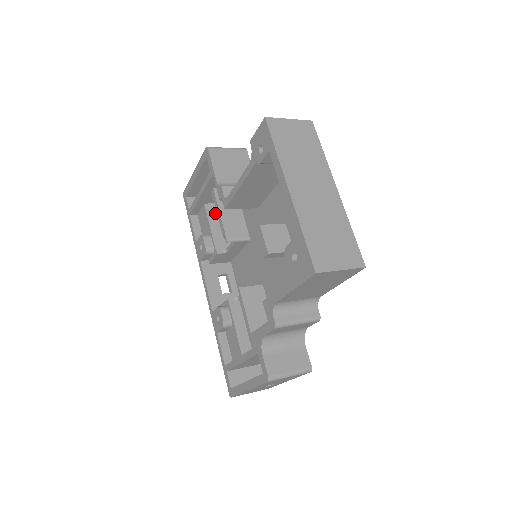
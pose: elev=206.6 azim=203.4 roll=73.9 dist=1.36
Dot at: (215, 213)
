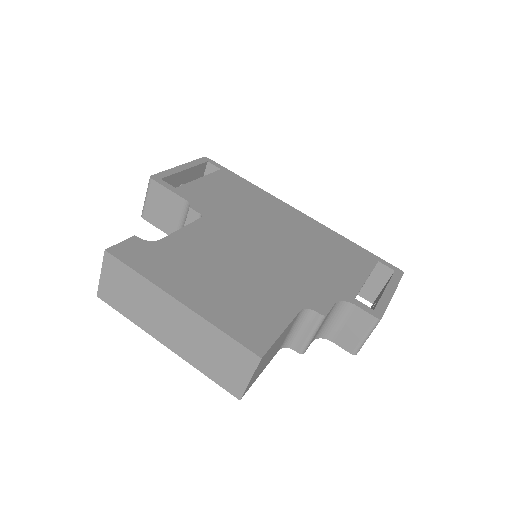
Dot at: occluded
